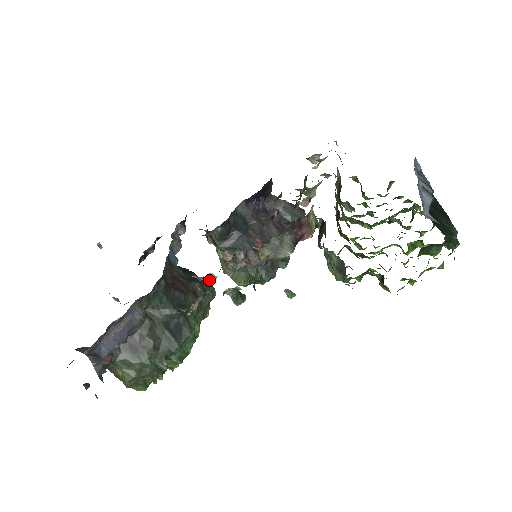
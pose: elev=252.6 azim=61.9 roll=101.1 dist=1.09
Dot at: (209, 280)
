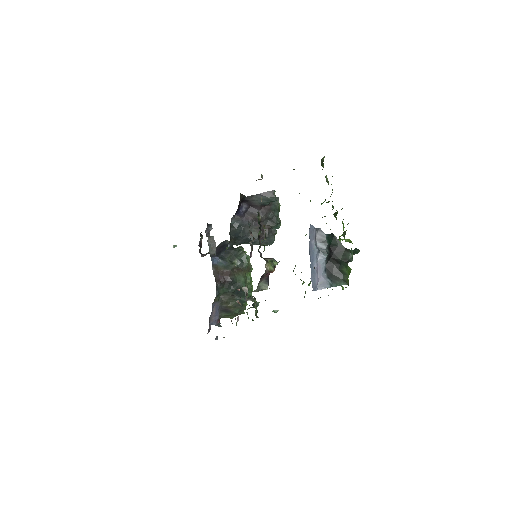
Dot at: (238, 300)
